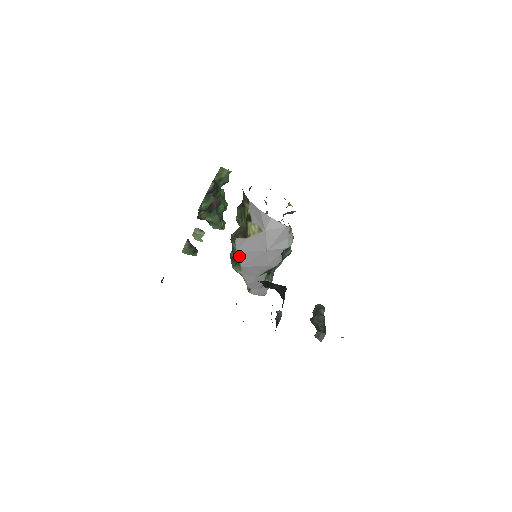
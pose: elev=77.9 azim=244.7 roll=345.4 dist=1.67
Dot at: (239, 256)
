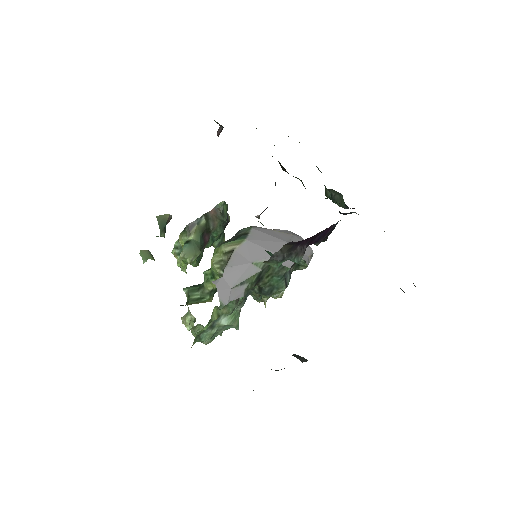
Dot at: (251, 231)
